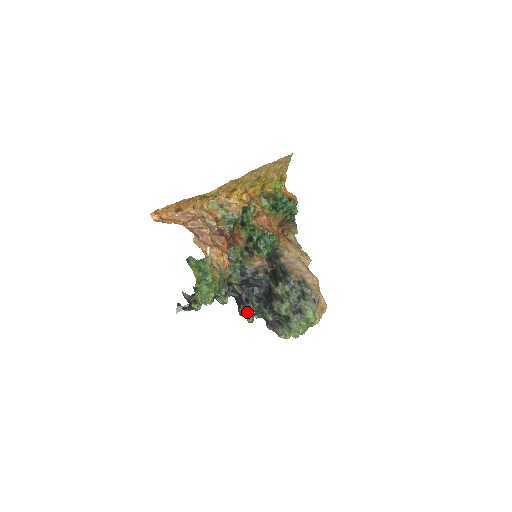
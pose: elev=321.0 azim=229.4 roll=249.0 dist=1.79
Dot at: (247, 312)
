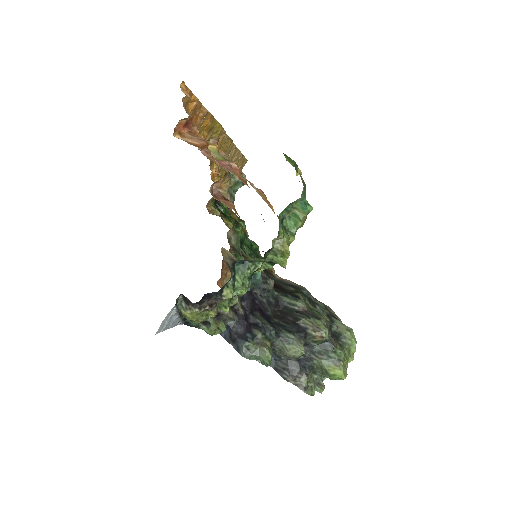
Dot at: (264, 342)
